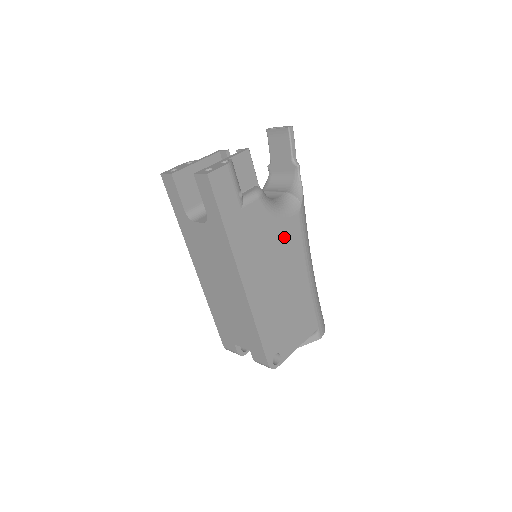
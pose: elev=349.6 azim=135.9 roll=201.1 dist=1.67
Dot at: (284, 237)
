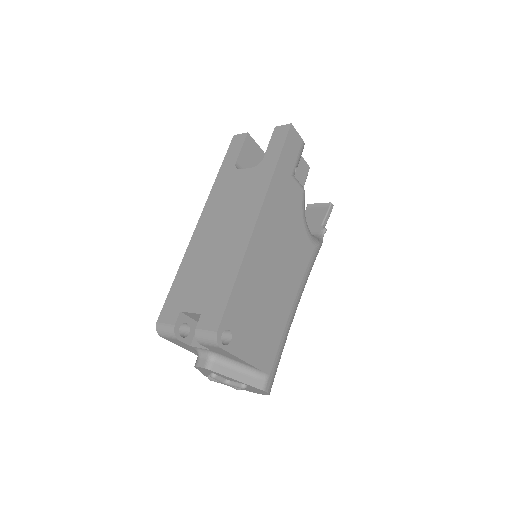
Dot at: (298, 245)
